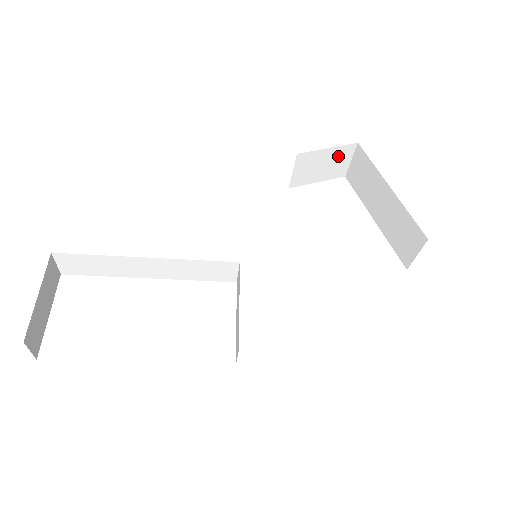
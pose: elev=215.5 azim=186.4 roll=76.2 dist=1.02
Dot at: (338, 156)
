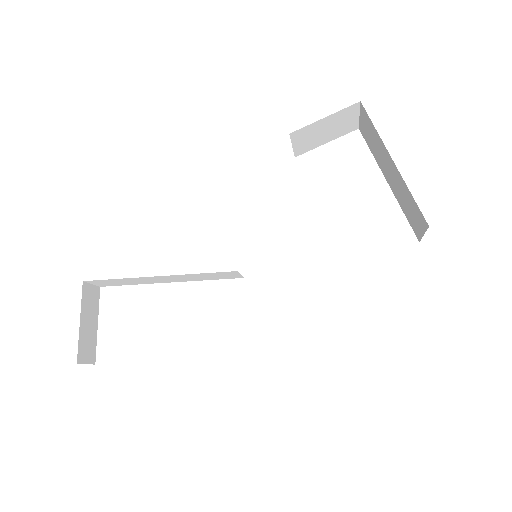
Dot at: (341, 118)
